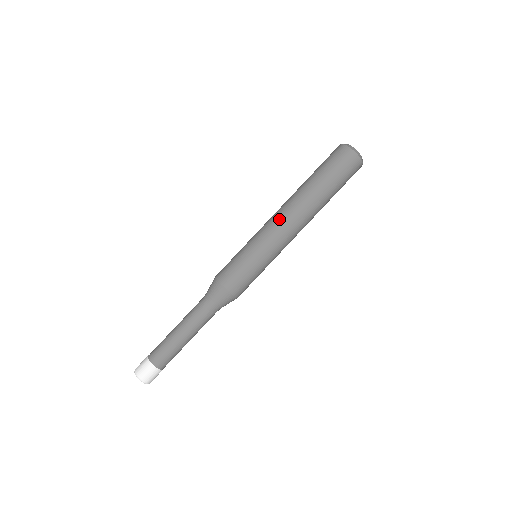
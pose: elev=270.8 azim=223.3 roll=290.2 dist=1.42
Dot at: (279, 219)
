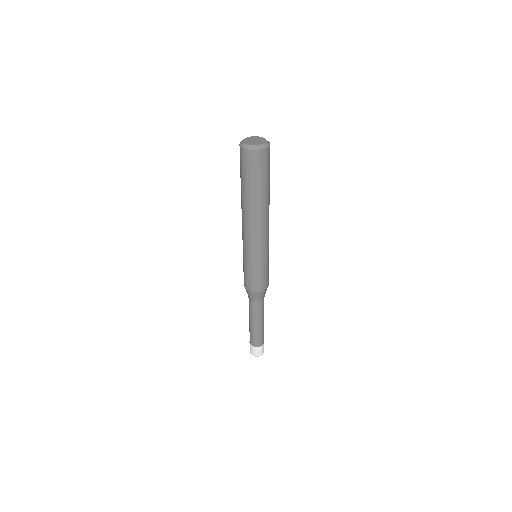
Dot at: (261, 233)
